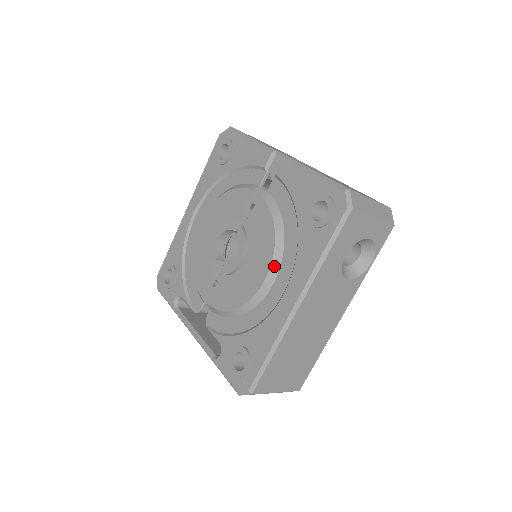
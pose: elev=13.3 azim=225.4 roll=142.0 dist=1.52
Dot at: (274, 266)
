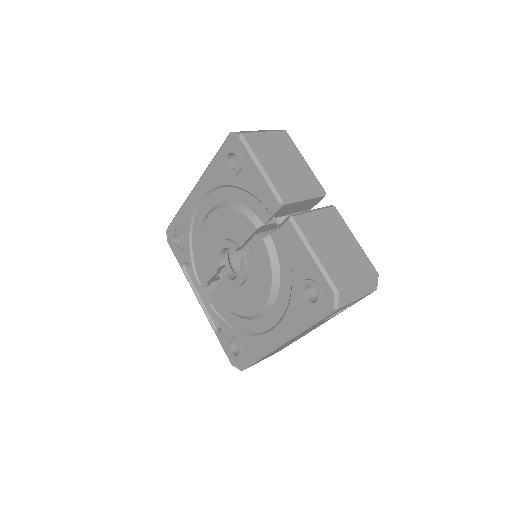
Dot at: (268, 305)
